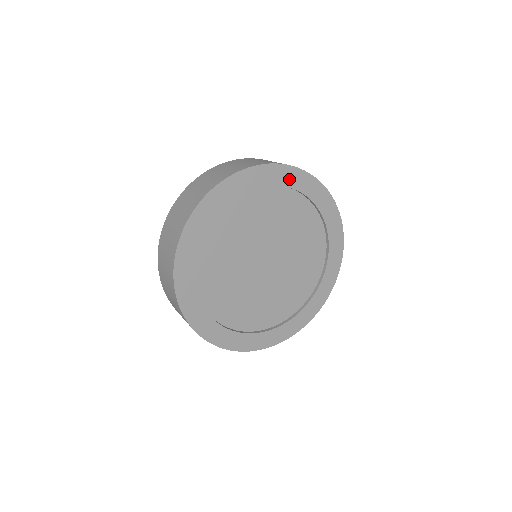
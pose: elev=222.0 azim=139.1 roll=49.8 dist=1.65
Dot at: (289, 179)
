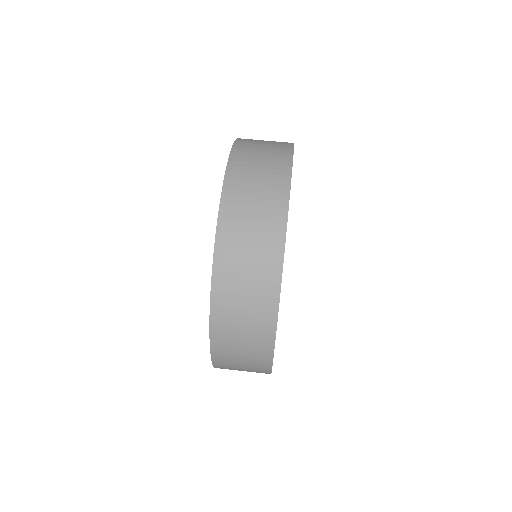
Dot at: occluded
